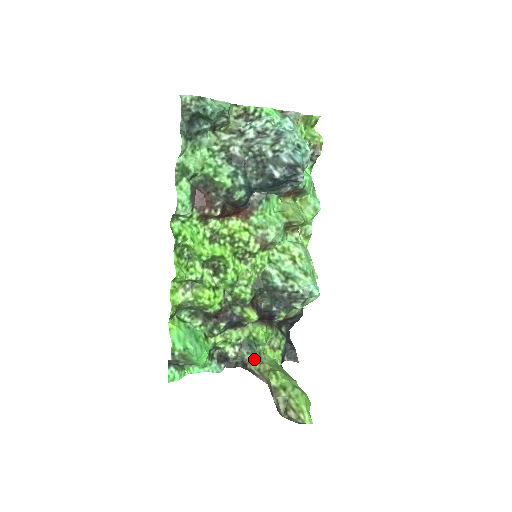
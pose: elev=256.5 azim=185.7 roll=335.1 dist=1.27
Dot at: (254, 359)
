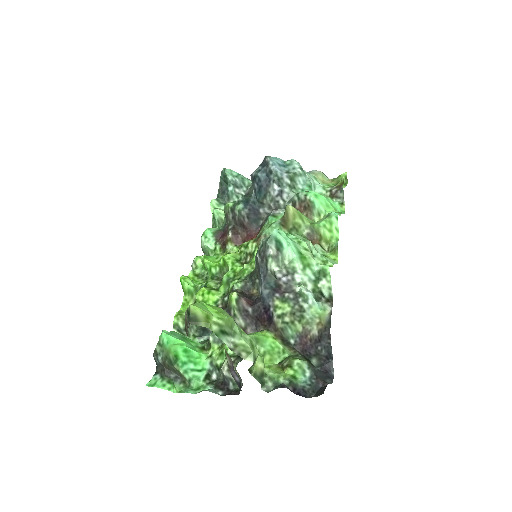
Dot at: occluded
